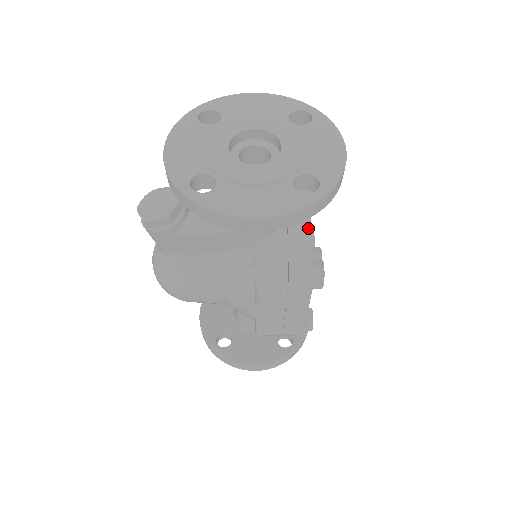
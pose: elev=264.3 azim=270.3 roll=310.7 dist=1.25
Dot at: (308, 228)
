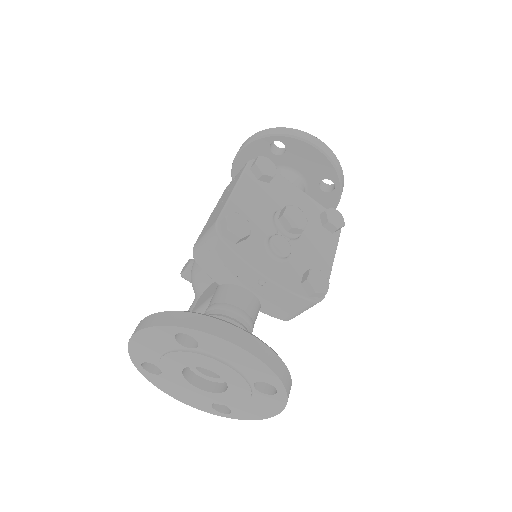
Dot at: (274, 286)
